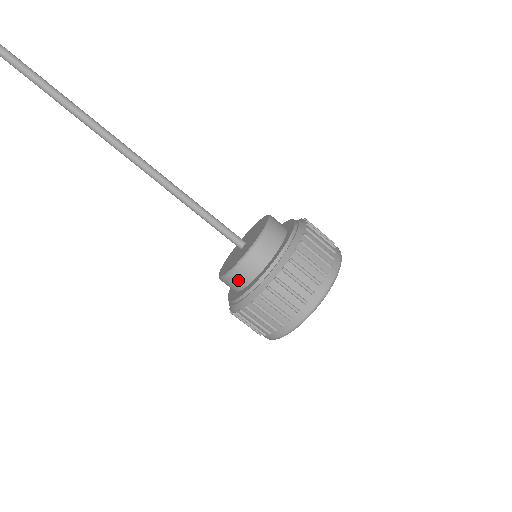
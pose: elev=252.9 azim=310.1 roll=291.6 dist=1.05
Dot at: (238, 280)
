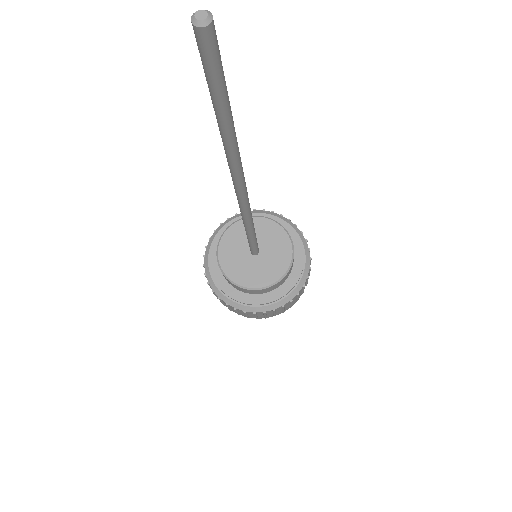
Dot at: (230, 283)
